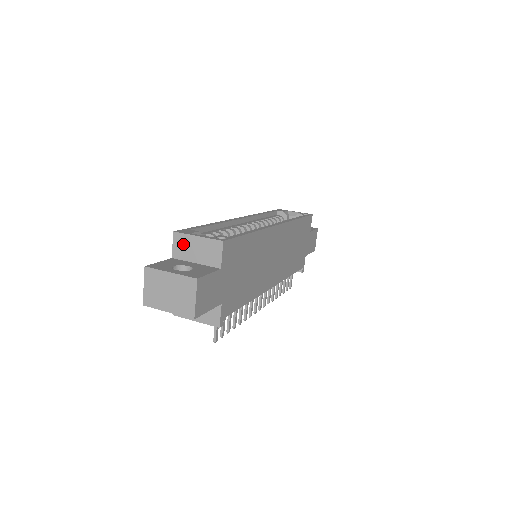
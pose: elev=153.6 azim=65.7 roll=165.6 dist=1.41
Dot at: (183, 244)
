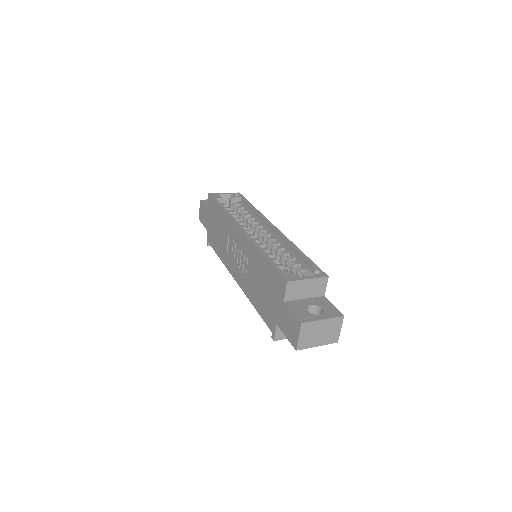
Dot at: (295, 288)
